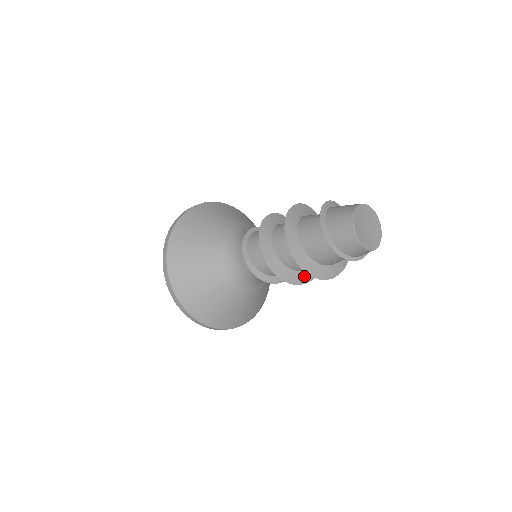
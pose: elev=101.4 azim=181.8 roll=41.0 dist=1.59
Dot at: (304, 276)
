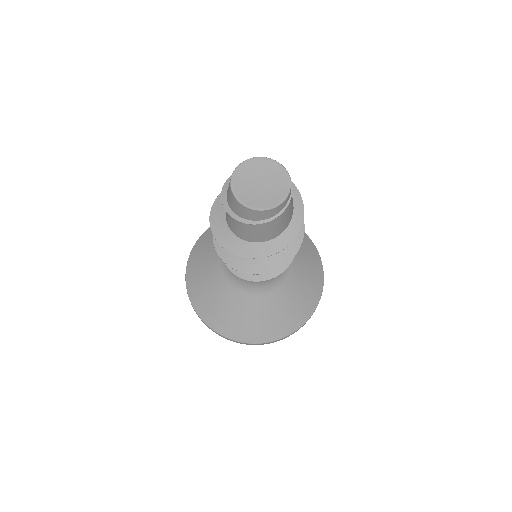
Dot at: (236, 259)
